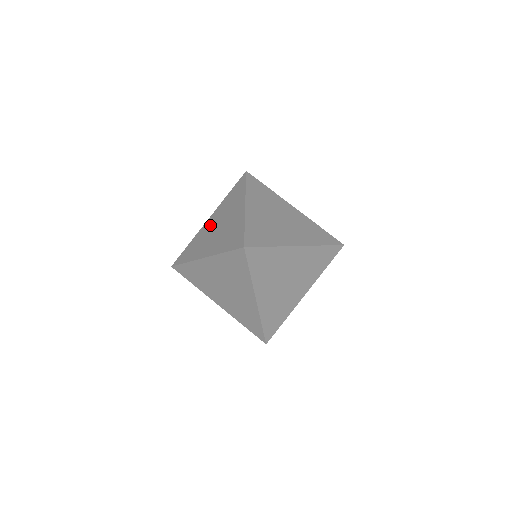
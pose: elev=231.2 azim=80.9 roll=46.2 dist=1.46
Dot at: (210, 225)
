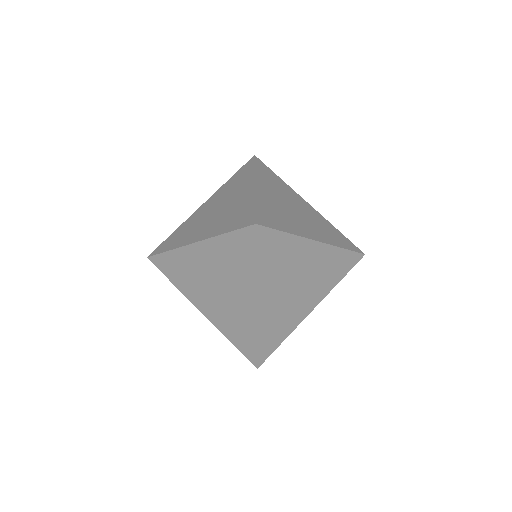
Dot at: (204, 210)
